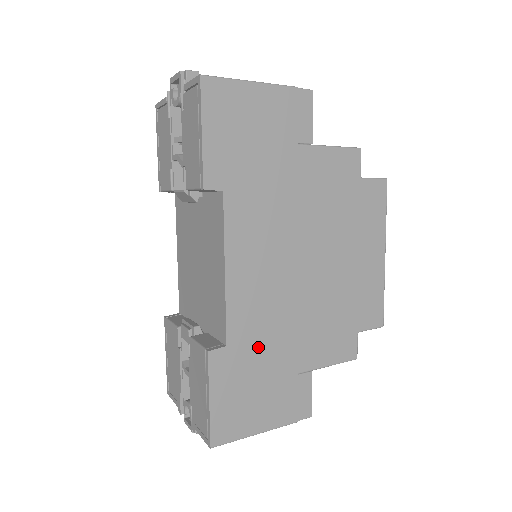
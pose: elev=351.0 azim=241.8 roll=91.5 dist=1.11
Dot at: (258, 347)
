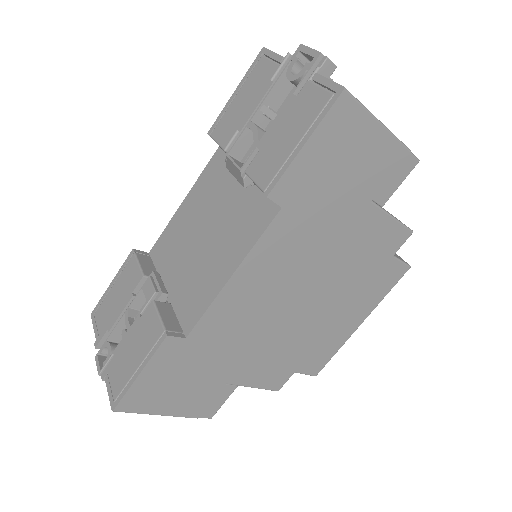
Dot at: (211, 350)
